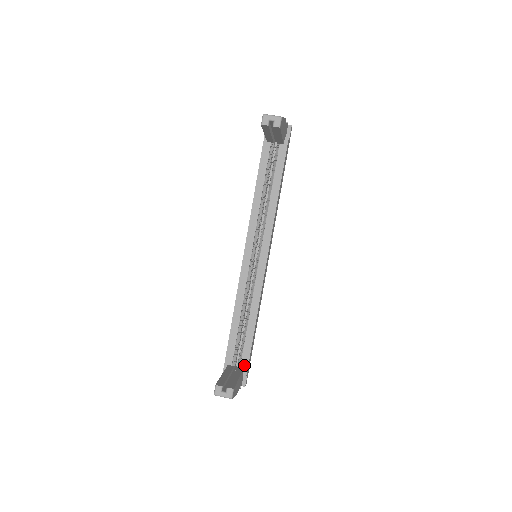
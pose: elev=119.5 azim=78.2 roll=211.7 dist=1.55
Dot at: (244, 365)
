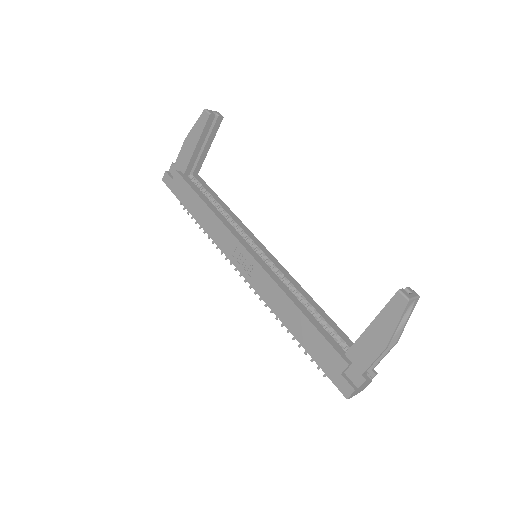
Dot at: occluded
